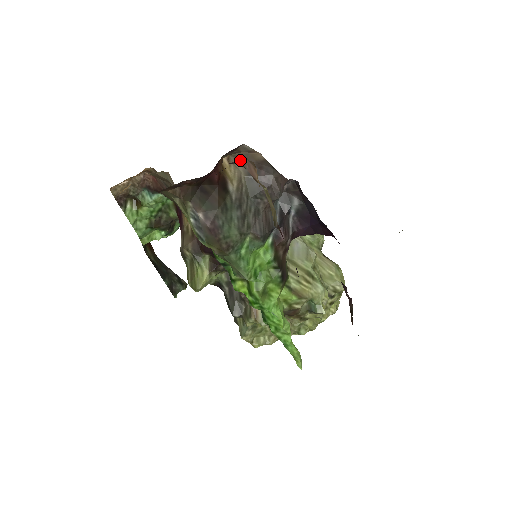
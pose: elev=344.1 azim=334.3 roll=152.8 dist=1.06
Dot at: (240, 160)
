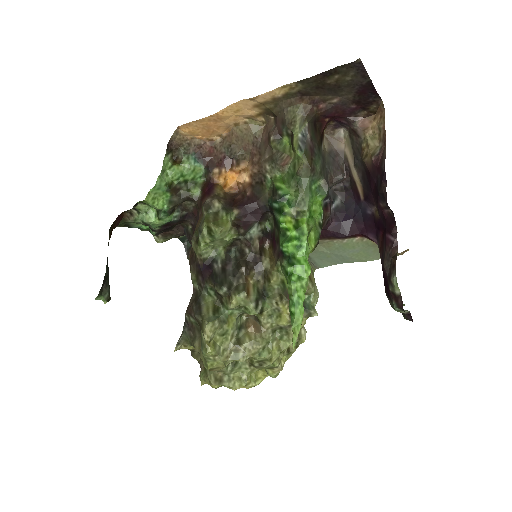
Dot at: (358, 117)
